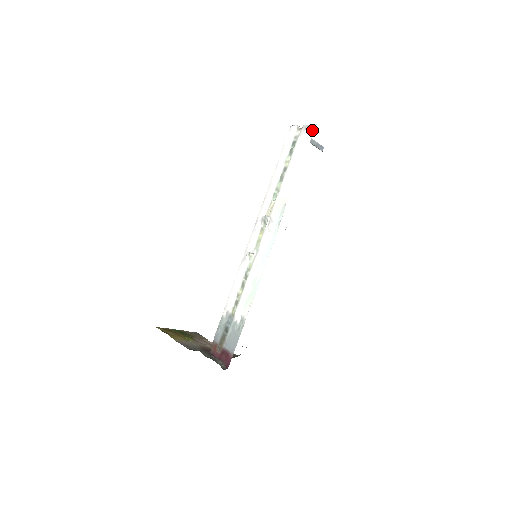
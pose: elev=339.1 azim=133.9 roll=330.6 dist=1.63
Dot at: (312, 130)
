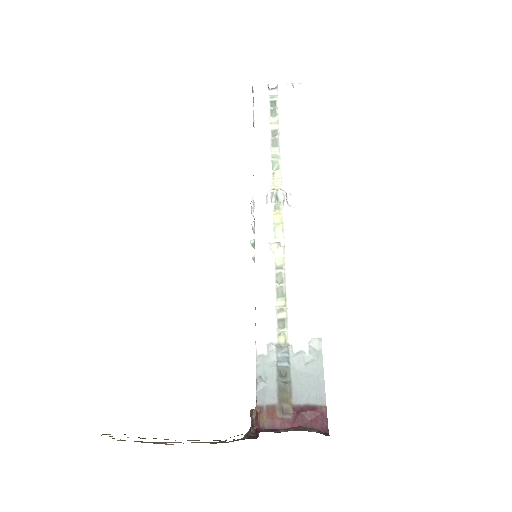
Dot at: (301, 87)
